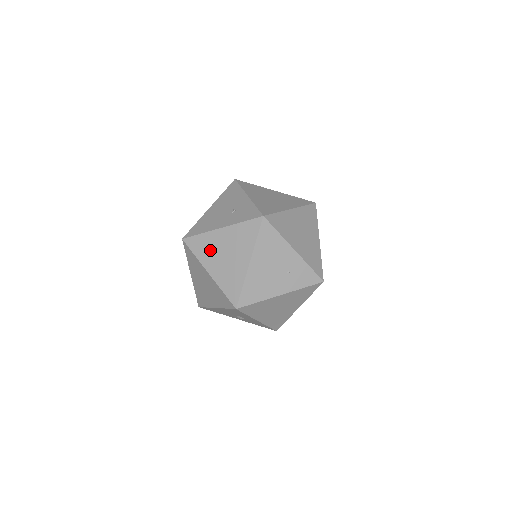
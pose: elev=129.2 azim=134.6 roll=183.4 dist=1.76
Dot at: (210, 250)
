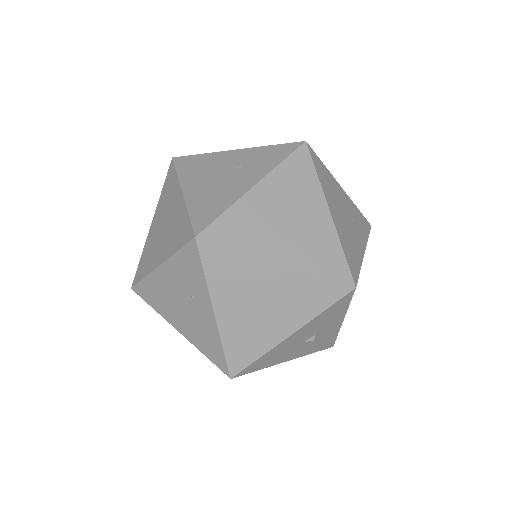
Dot at: (258, 227)
